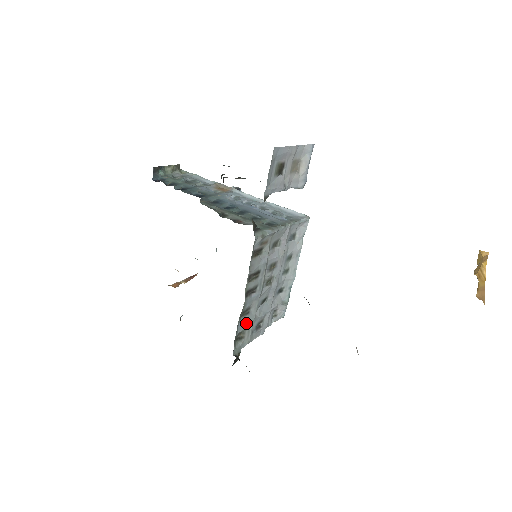
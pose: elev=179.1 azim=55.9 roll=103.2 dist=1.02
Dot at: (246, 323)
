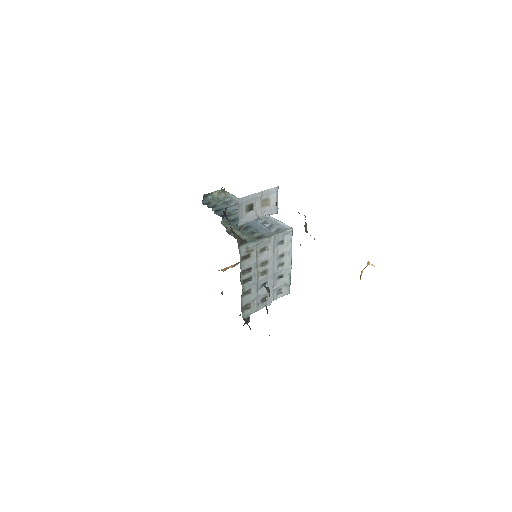
Dot at: (249, 299)
